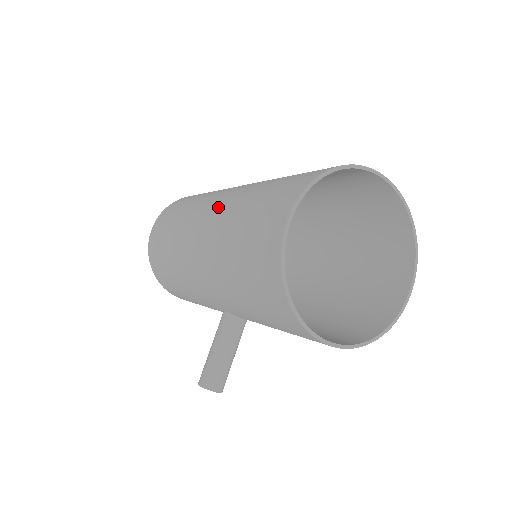
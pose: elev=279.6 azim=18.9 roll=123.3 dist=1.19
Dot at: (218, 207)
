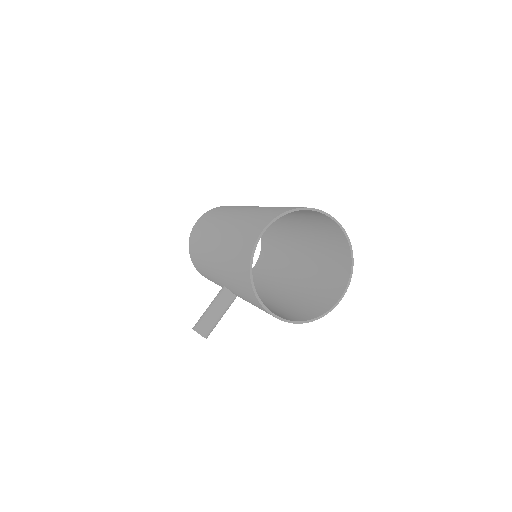
Dot at: (237, 216)
